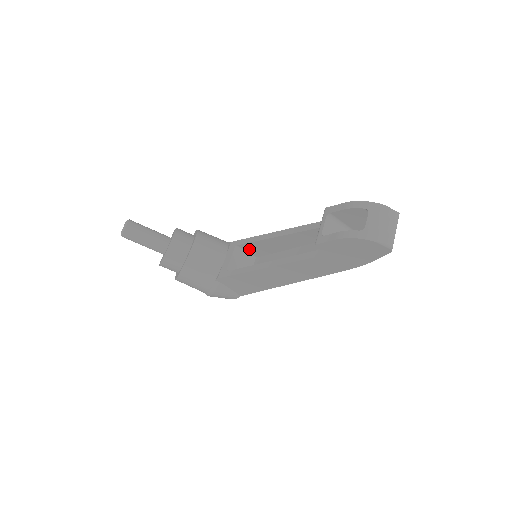
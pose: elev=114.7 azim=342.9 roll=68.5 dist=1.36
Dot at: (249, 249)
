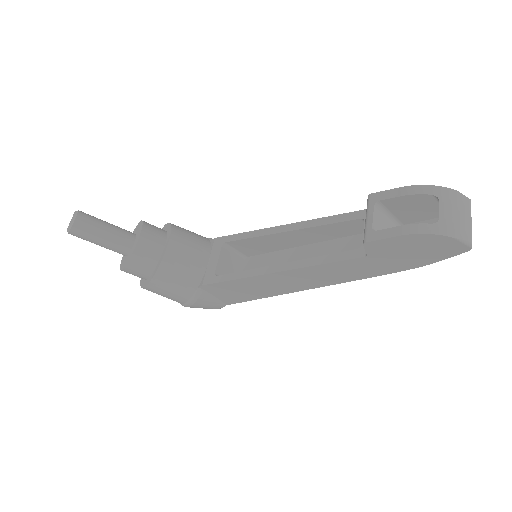
Dot at: (240, 247)
